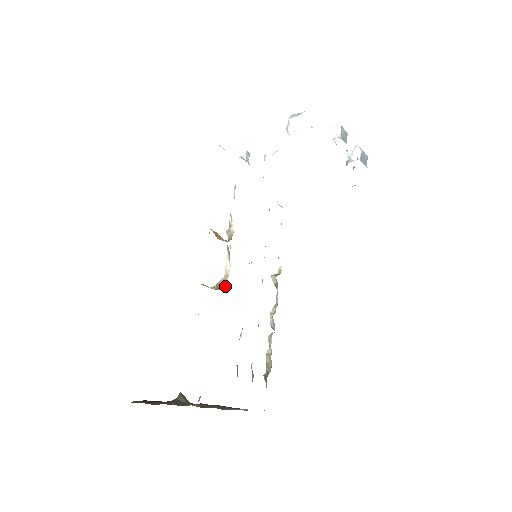
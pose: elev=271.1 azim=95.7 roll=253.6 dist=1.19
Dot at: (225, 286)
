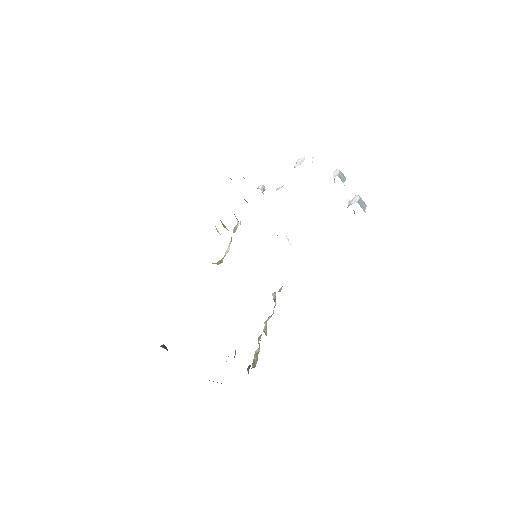
Dot at: (222, 261)
